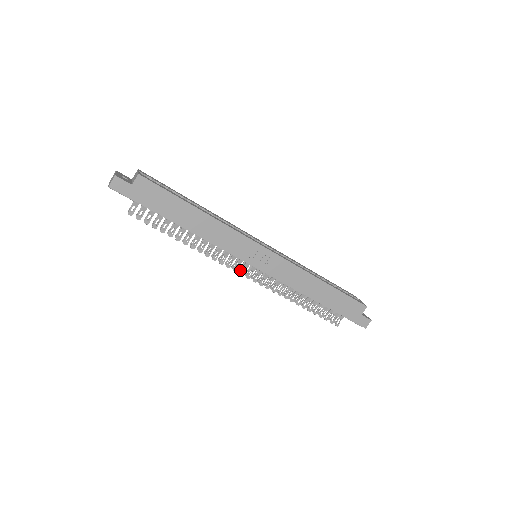
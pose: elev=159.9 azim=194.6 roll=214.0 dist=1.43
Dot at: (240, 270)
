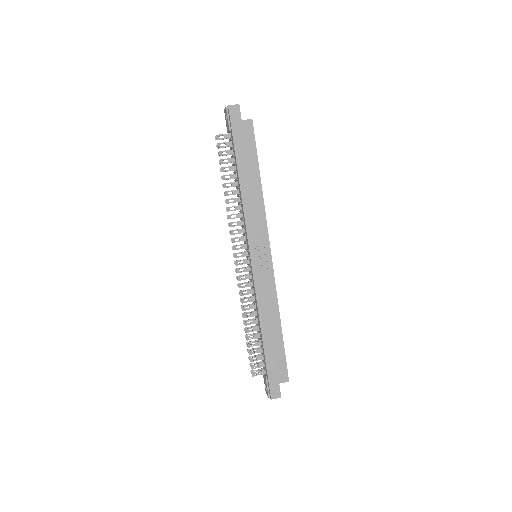
Dot at: occluded
